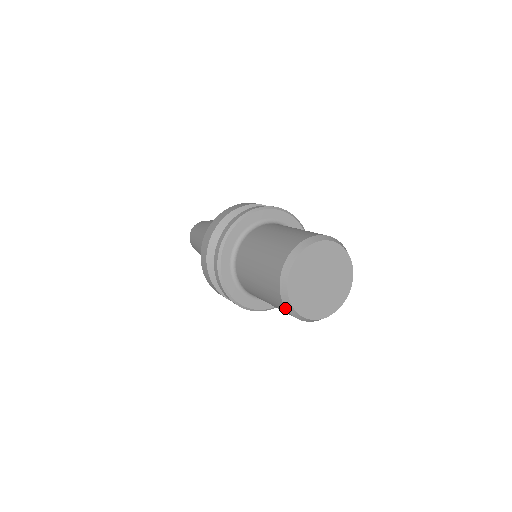
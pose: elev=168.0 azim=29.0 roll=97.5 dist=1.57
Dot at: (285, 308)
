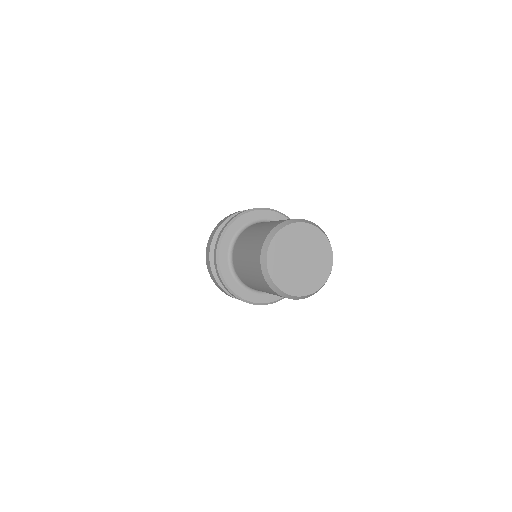
Dot at: (263, 244)
